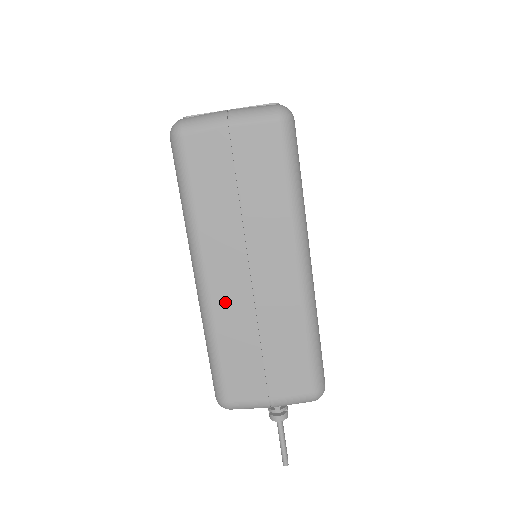
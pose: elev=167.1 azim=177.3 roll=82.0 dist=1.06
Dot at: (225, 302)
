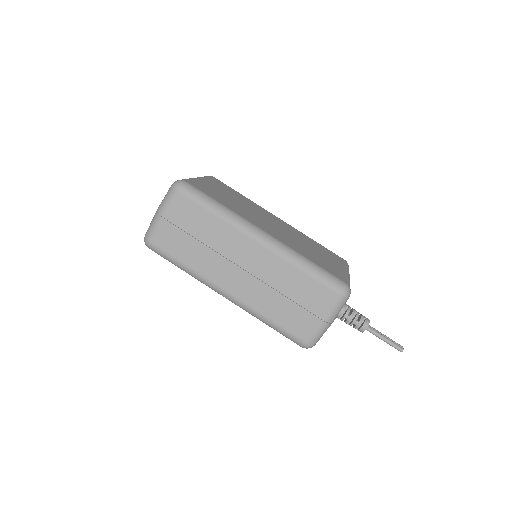
Dot at: (247, 294)
